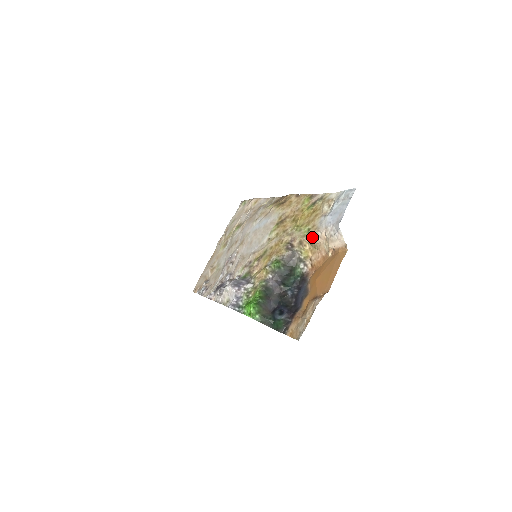
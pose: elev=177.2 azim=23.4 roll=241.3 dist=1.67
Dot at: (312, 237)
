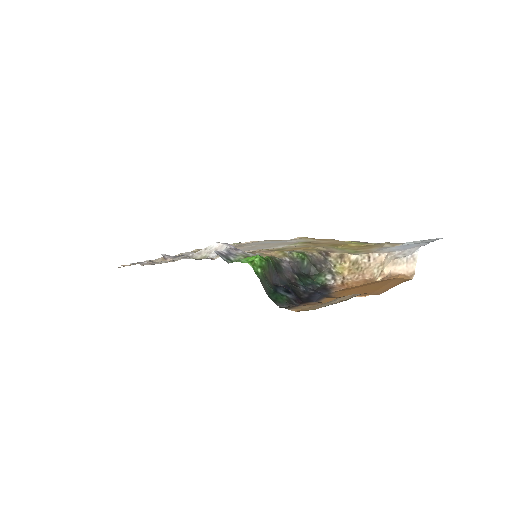
Dot at: (363, 255)
